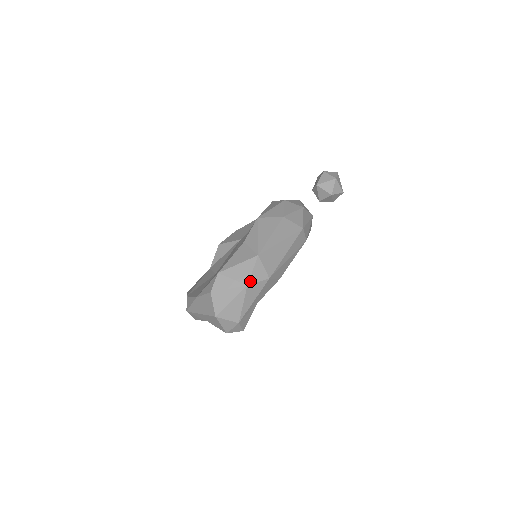
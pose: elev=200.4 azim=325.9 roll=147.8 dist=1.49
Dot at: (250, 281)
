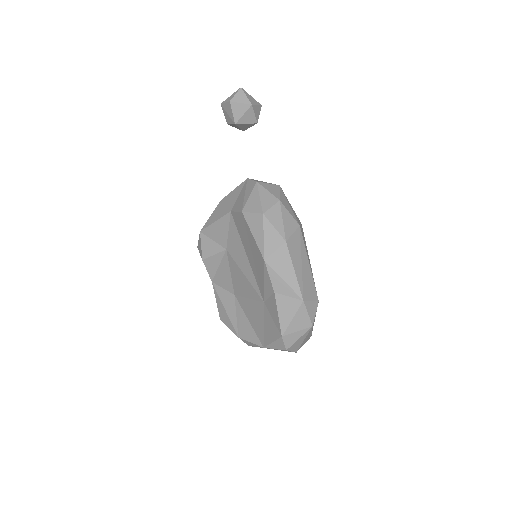
Dot at: (312, 322)
